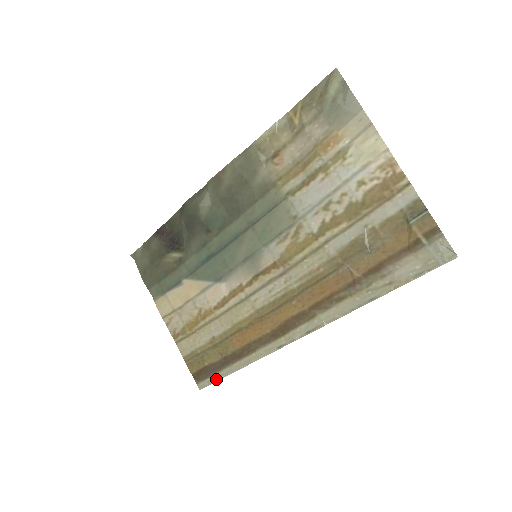
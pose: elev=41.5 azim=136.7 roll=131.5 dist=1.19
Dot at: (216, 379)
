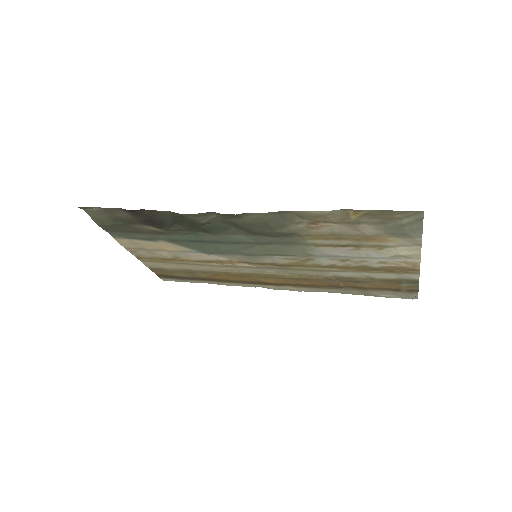
Dot at: (183, 281)
